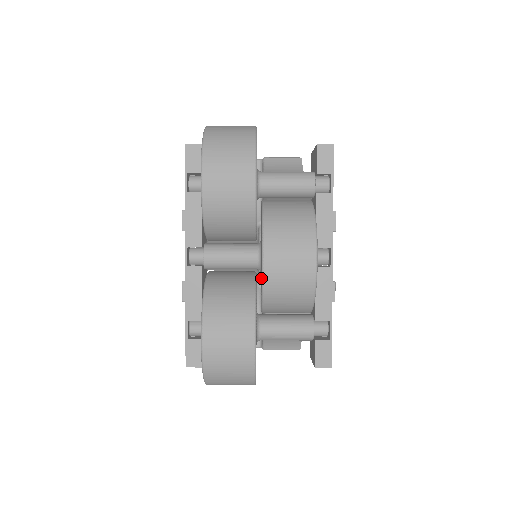
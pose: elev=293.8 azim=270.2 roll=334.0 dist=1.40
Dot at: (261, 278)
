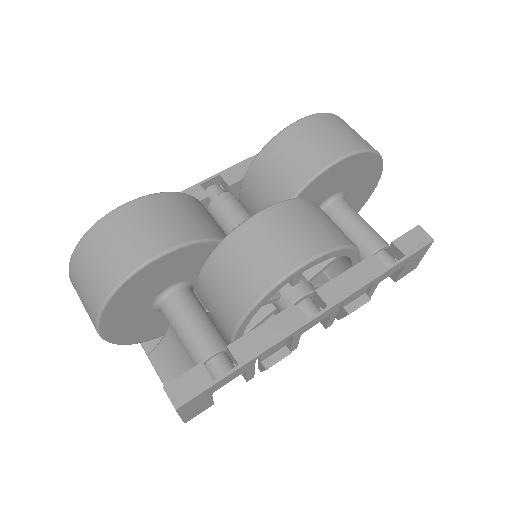
Dot at: occluded
